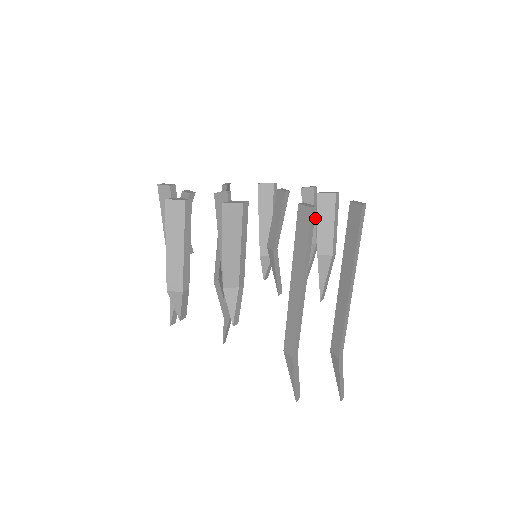
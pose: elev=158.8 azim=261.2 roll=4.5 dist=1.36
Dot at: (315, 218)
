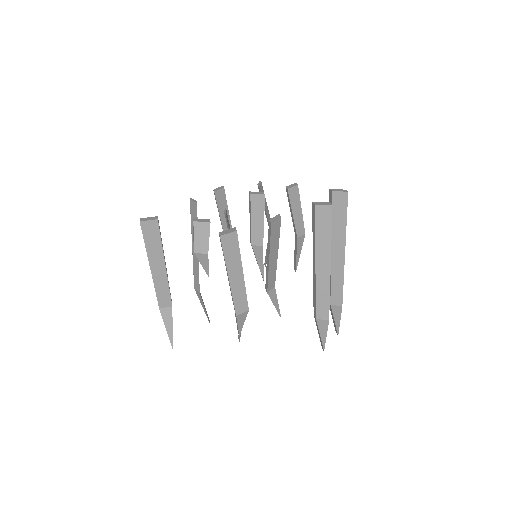
Dot at: occluded
